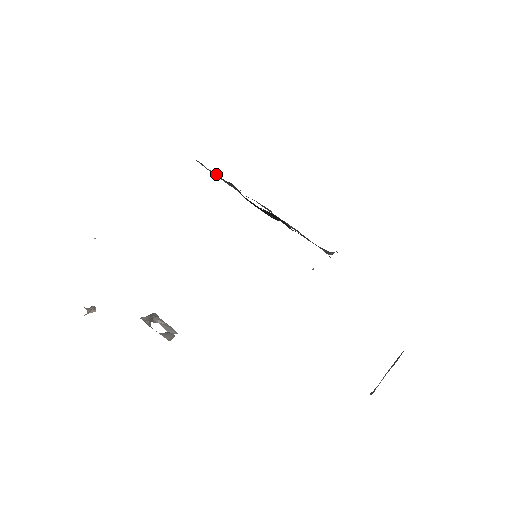
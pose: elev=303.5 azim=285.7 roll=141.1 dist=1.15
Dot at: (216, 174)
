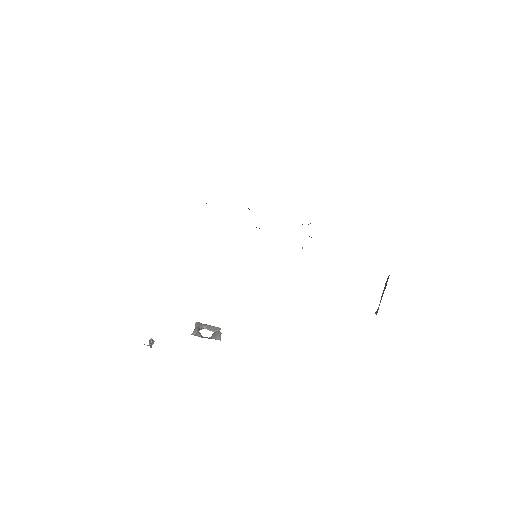
Dot at: occluded
